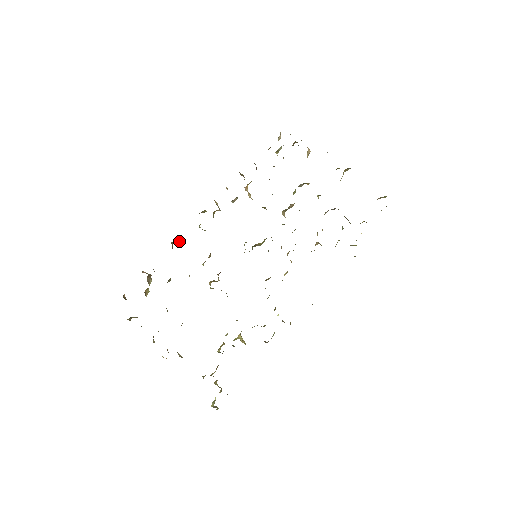
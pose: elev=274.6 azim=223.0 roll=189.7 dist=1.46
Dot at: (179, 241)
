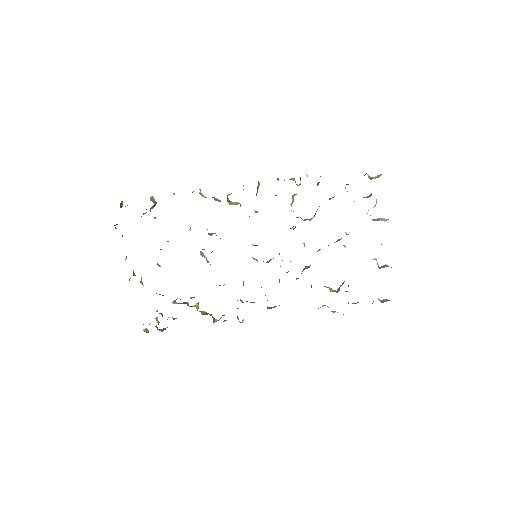
Dot at: (201, 193)
